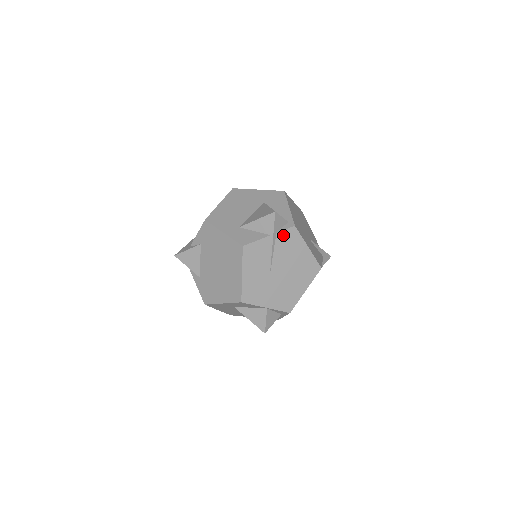
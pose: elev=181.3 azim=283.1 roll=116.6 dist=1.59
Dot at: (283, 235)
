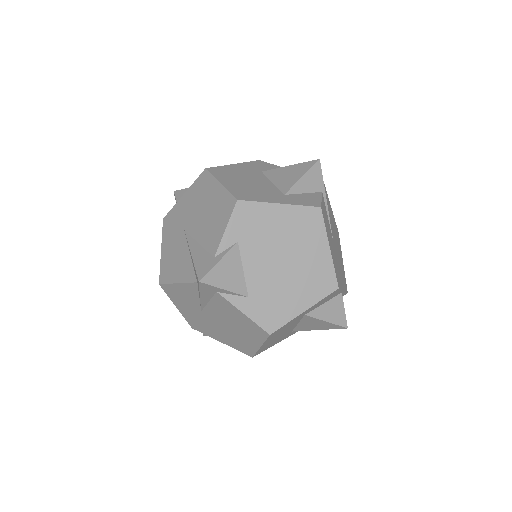
Dot at: occluded
